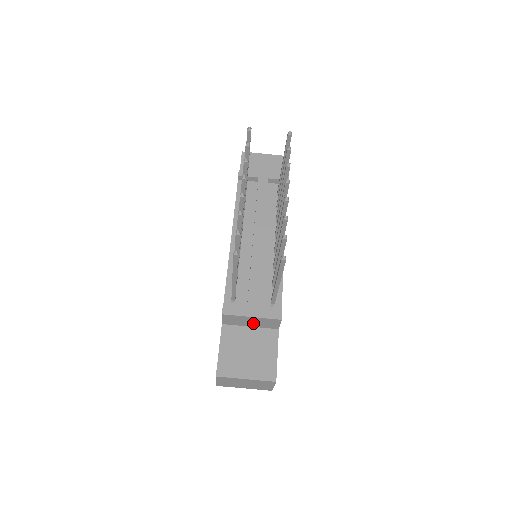
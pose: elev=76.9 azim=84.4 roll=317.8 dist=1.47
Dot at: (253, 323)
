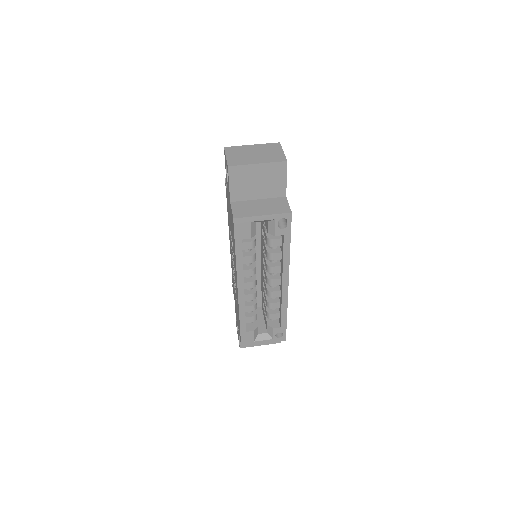
Dot at: occluded
